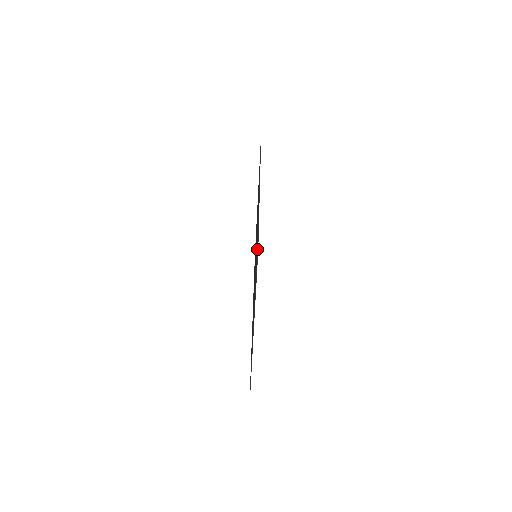
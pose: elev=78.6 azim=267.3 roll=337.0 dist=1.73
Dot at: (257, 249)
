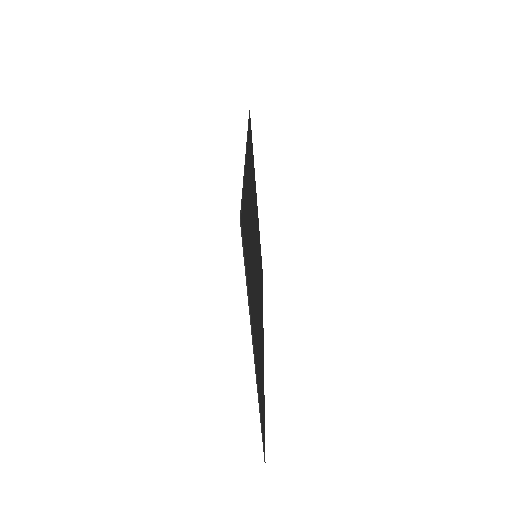
Dot at: occluded
